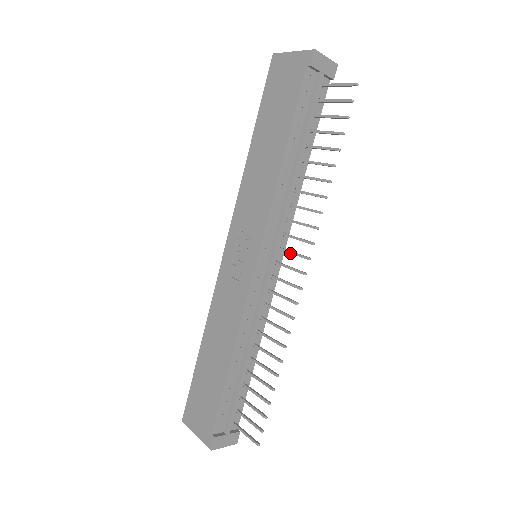
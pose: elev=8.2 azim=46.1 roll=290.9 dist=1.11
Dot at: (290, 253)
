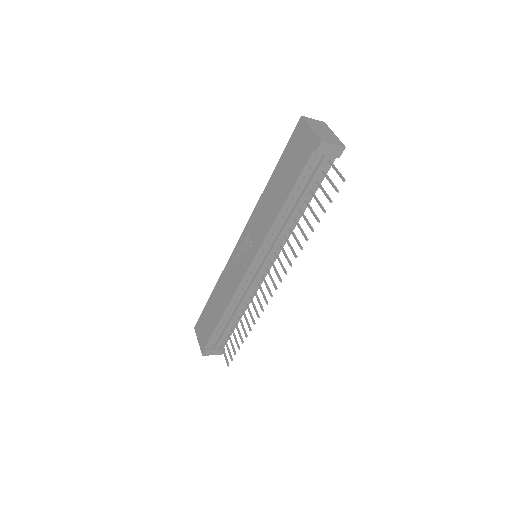
Dot at: (274, 269)
